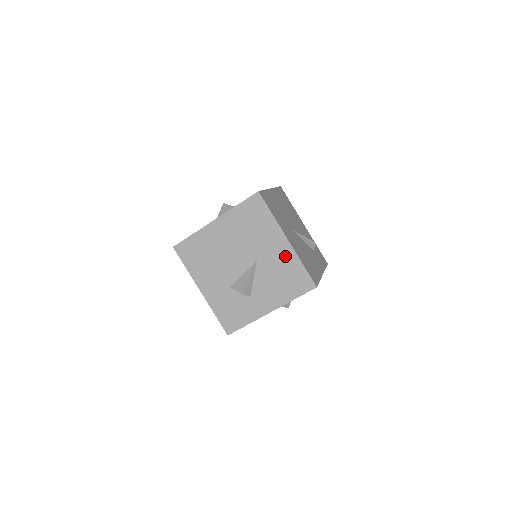
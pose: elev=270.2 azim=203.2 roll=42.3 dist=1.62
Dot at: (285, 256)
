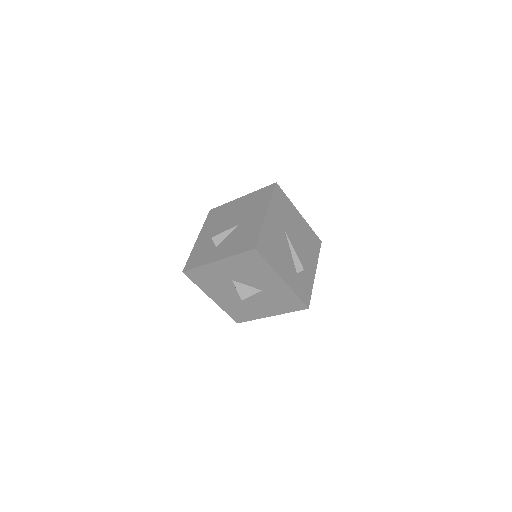
Dot at: (256, 224)
